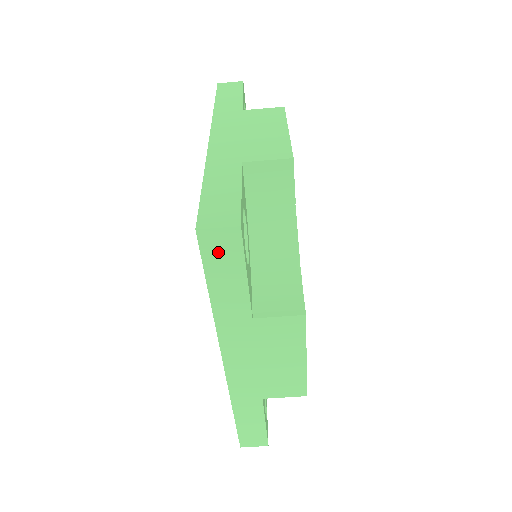
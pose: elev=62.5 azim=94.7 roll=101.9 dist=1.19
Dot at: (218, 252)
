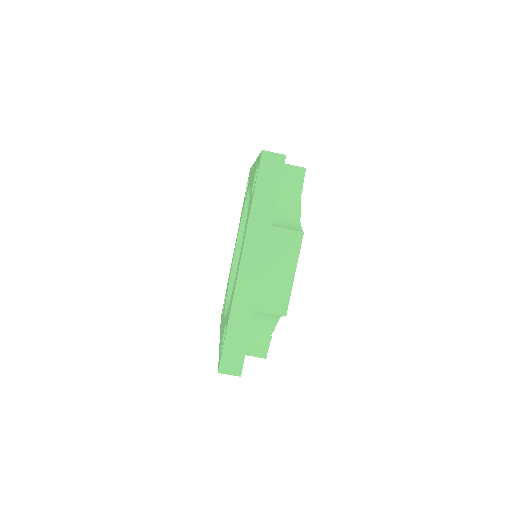
Dot at: occluded
